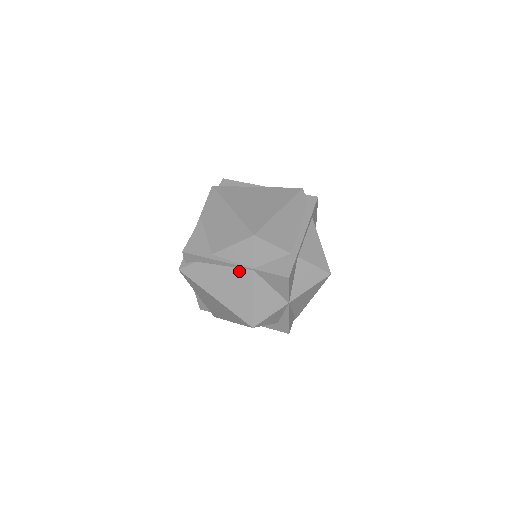
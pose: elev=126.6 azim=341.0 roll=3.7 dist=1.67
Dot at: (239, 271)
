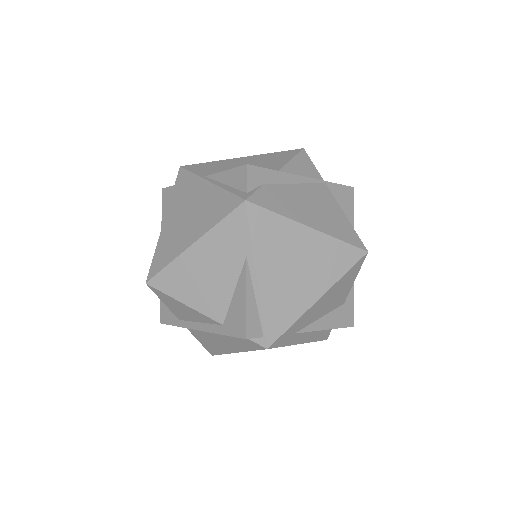
Dot at: (314, 187)
